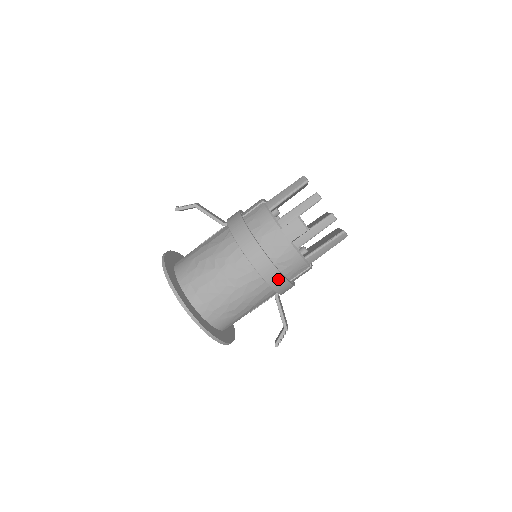
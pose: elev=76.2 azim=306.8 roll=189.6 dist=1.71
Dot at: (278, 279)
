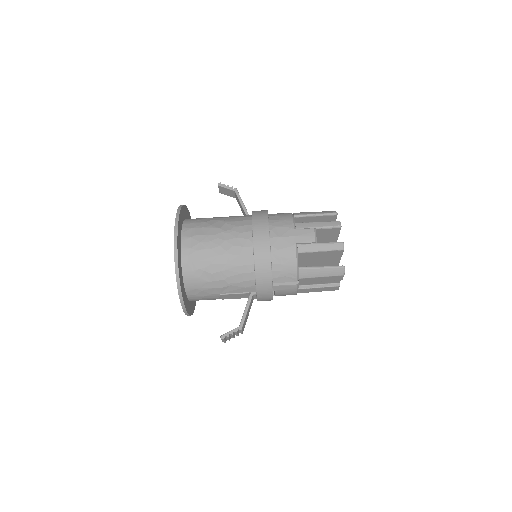
Dot at: (266, 268)
